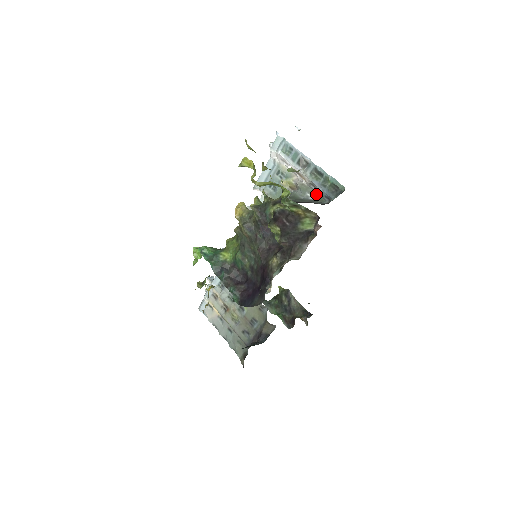
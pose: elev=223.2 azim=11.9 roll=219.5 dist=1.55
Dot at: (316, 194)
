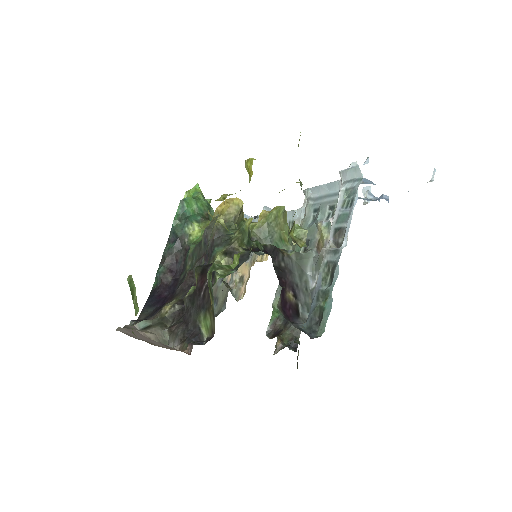
Dot at: occluded
